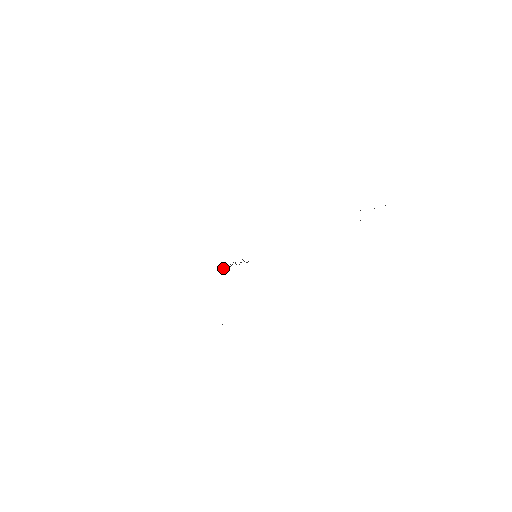
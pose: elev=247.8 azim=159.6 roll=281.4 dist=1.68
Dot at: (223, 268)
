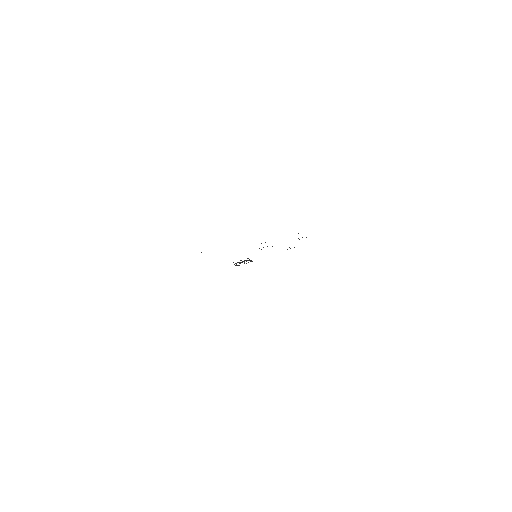
Dot at: occluded
